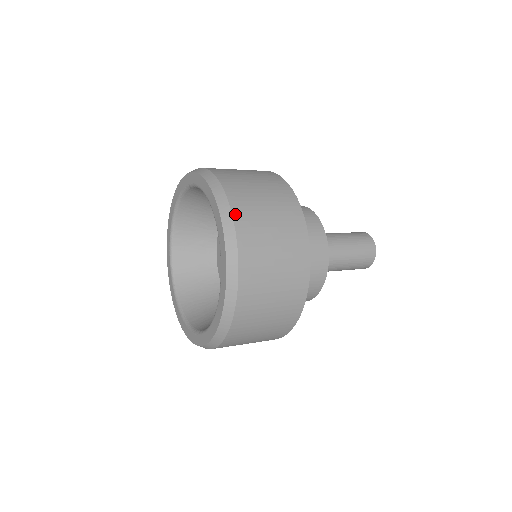
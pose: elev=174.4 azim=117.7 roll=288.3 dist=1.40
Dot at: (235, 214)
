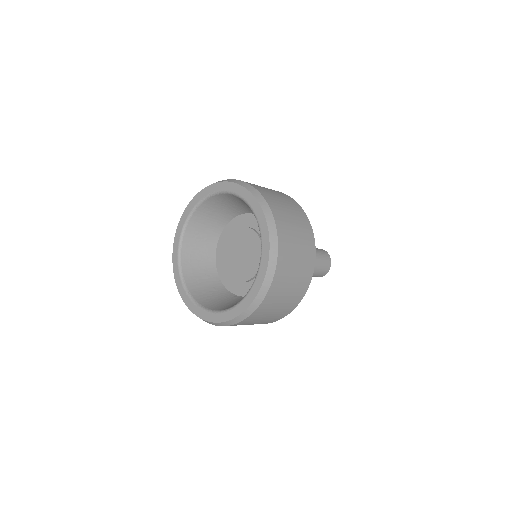
Dot at: occluded
